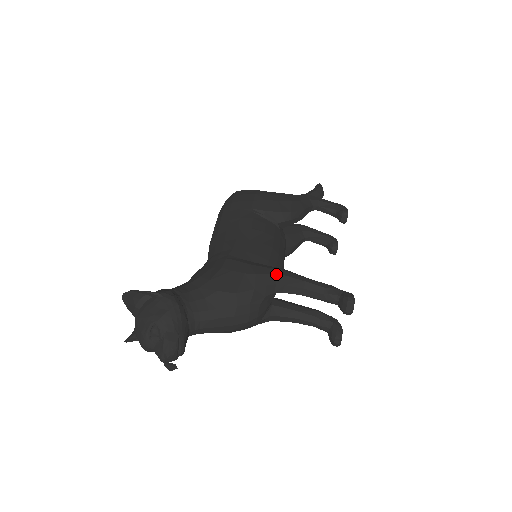
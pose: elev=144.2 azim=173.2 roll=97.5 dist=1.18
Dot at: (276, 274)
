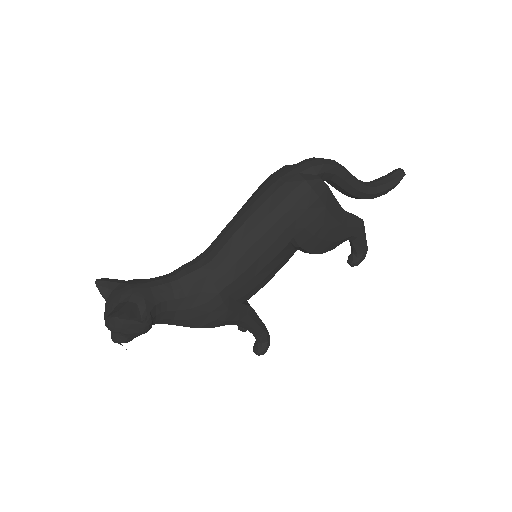
Dot at: (239, 321)
